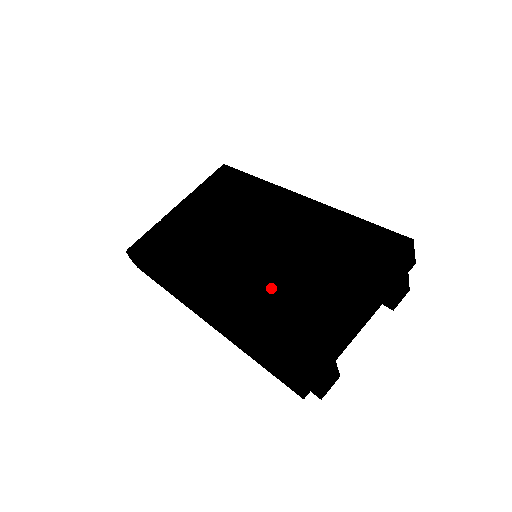
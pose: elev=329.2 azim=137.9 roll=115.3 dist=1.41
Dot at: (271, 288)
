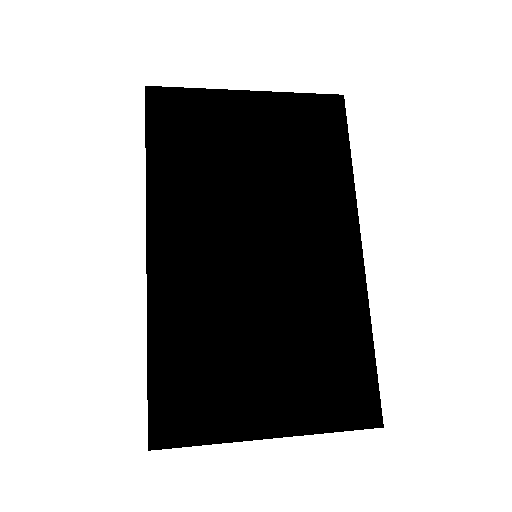
Dot at: (227, 327)
